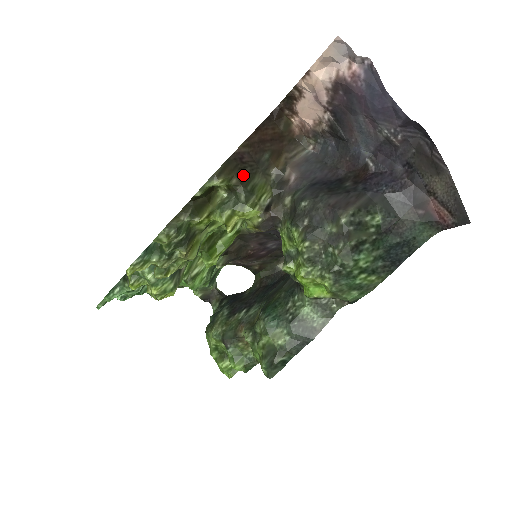
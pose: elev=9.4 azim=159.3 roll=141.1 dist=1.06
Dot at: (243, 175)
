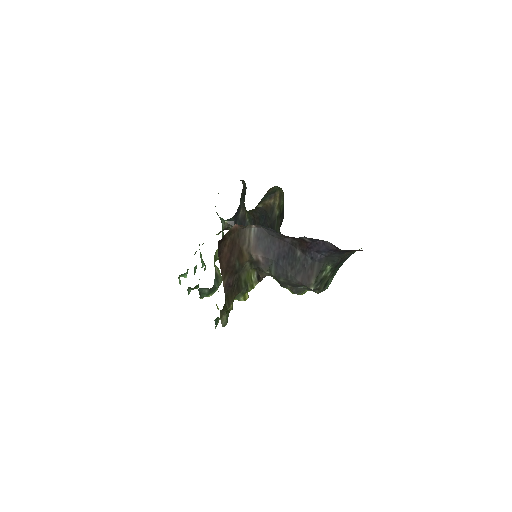
Dot at: (237, 288)
